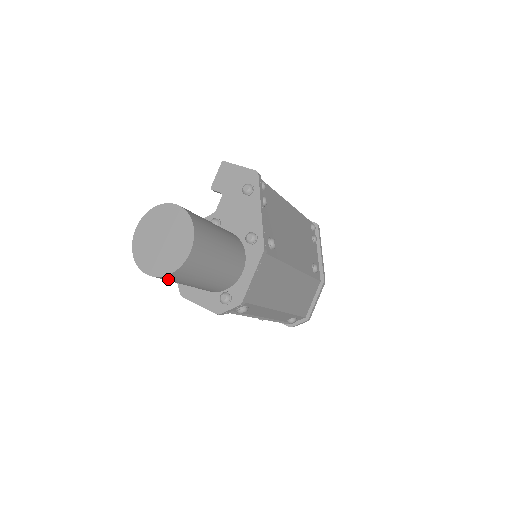
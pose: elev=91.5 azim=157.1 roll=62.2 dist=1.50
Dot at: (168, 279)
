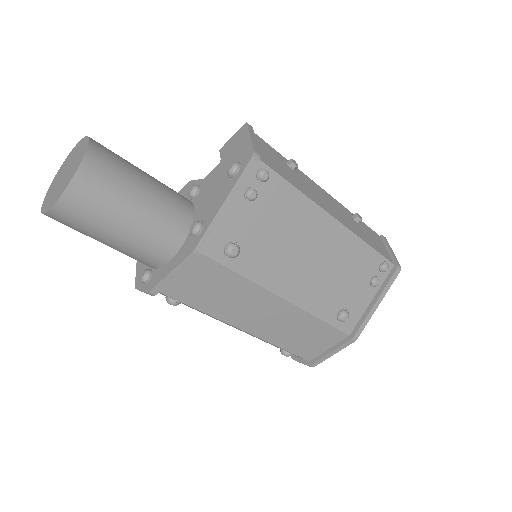
Dot at: occluded
